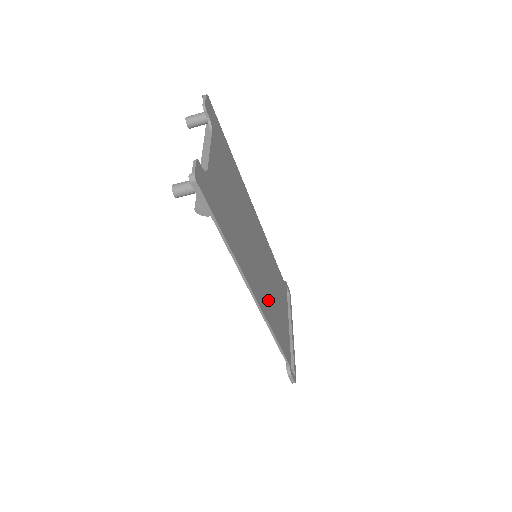
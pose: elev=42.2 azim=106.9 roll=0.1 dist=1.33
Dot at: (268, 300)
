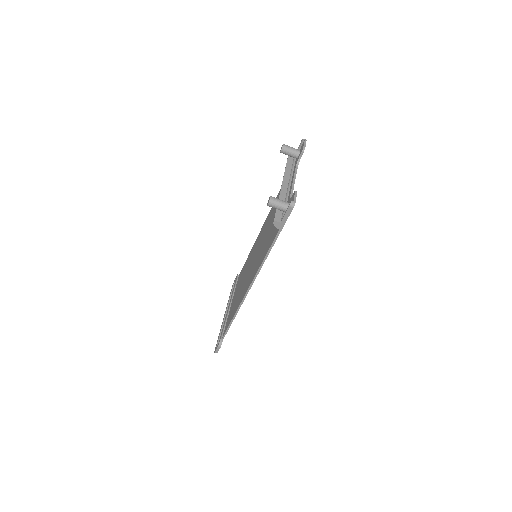
Dot at: occluded
